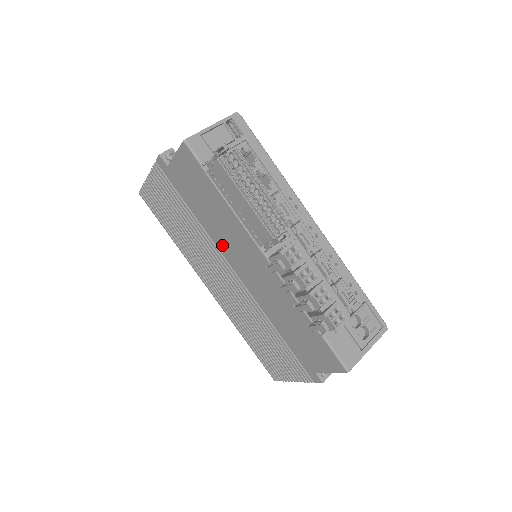
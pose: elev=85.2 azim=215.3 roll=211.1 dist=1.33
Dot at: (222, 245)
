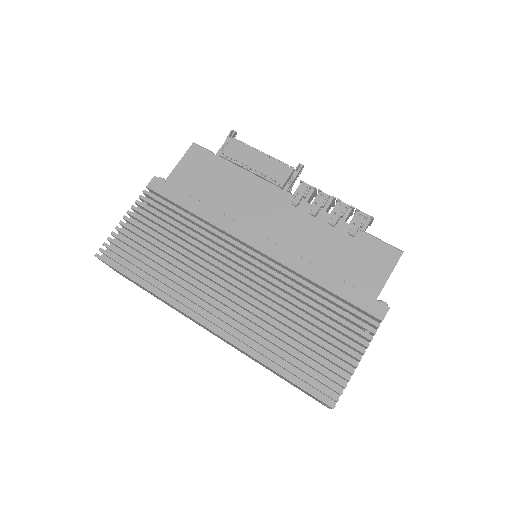
Dot at: (234, 224)
